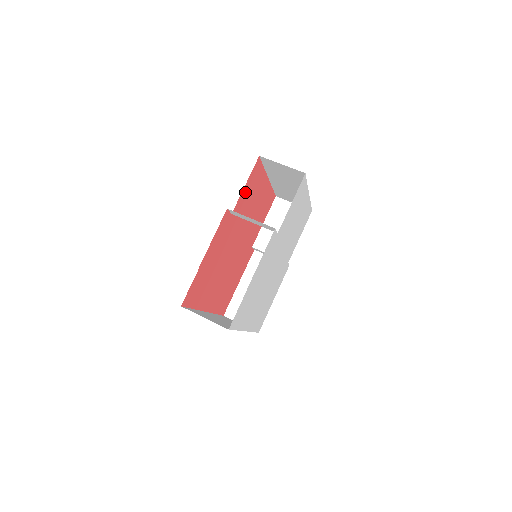
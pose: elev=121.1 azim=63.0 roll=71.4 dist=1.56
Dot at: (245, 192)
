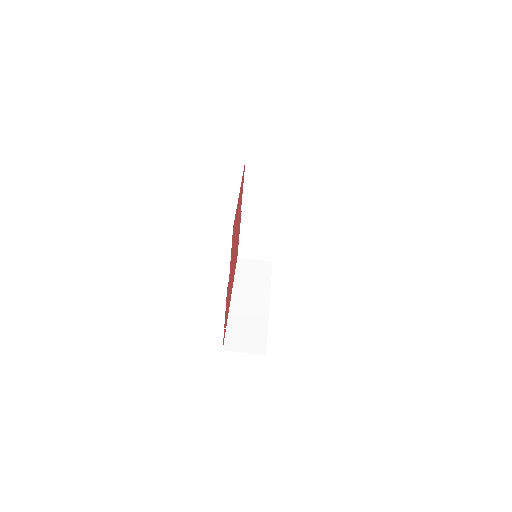
Dot at: occluded
